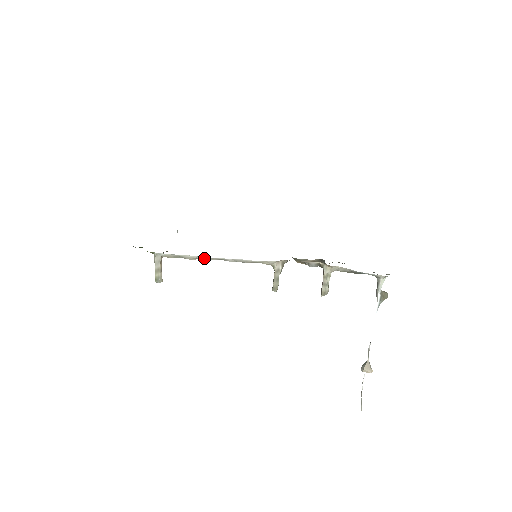
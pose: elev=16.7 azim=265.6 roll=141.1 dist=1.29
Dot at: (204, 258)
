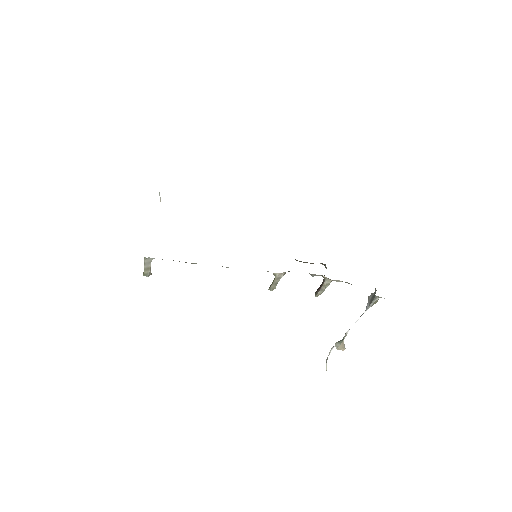
Dot at: occluded
